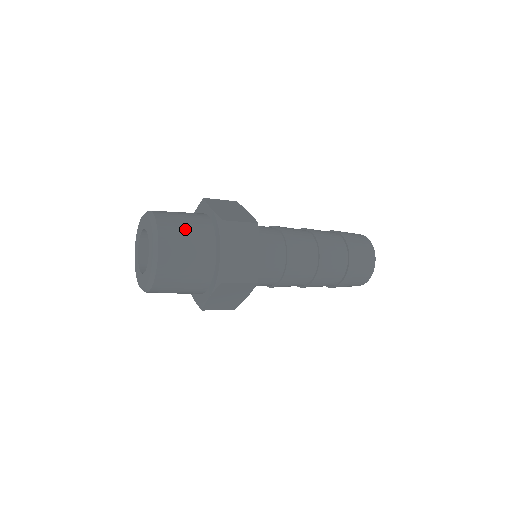
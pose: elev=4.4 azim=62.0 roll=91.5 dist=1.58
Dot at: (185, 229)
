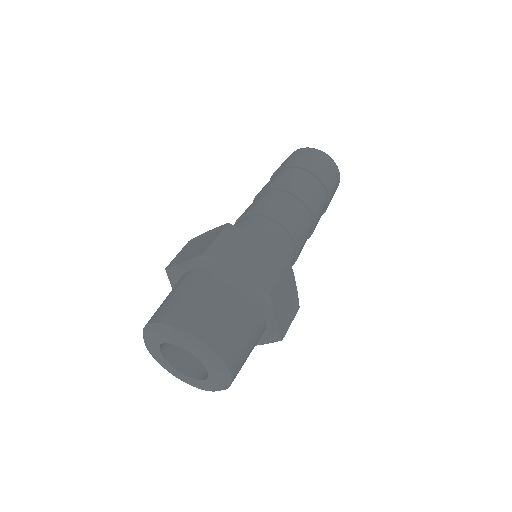
Dot at: occluded
